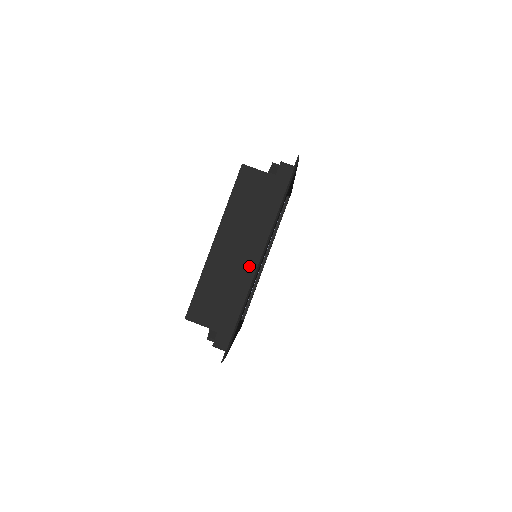
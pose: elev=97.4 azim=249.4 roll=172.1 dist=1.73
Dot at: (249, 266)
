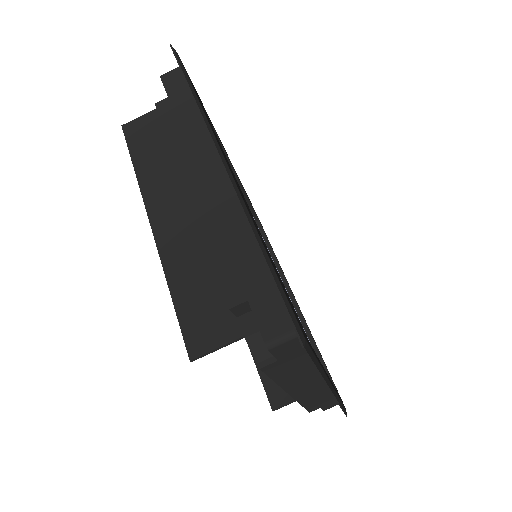
Dot at: (218, 191)
